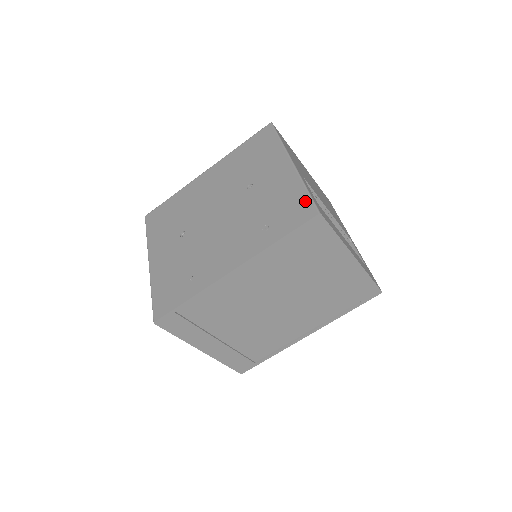
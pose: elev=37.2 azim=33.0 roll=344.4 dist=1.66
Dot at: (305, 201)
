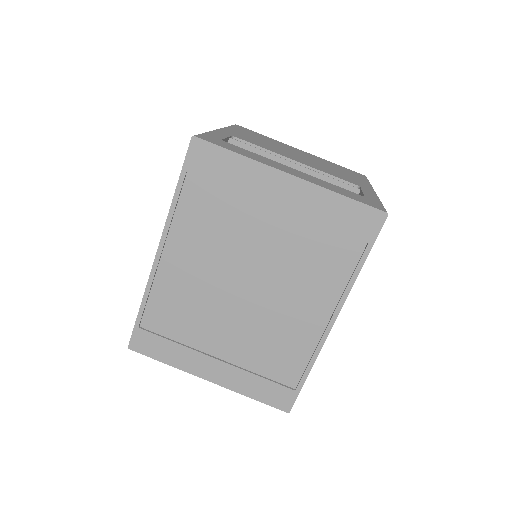
Dot at: occluded
